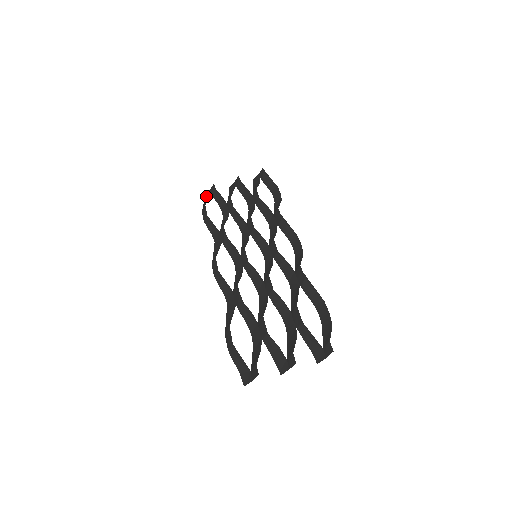
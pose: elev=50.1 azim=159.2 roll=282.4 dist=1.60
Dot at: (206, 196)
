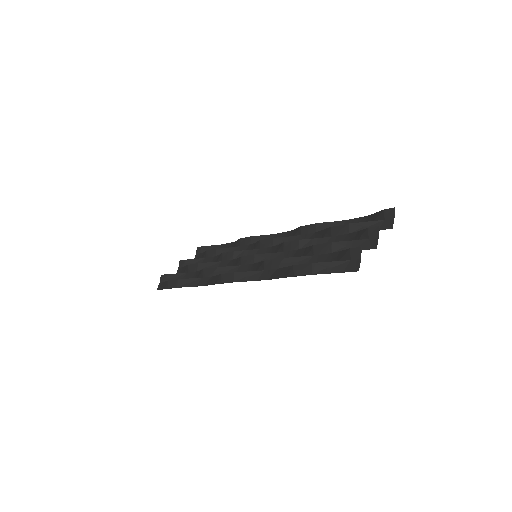
Dot at: (159, 287)
